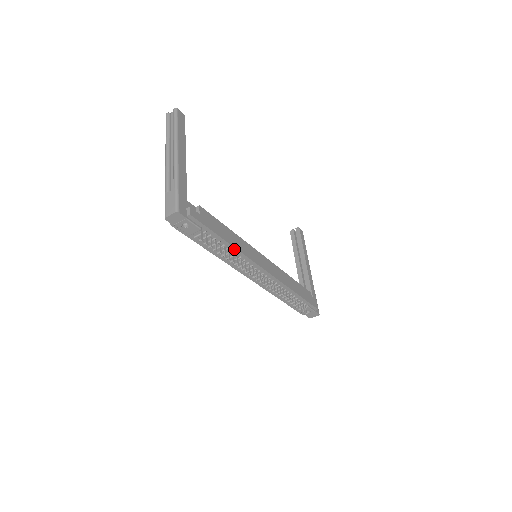
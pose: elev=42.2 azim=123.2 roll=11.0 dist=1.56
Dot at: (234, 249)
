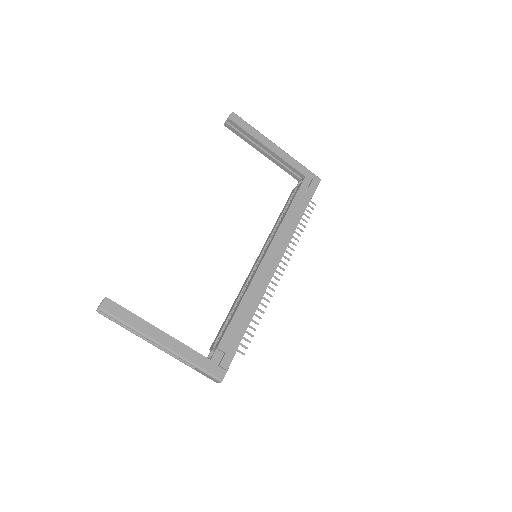
Dot at: (255, 310)
